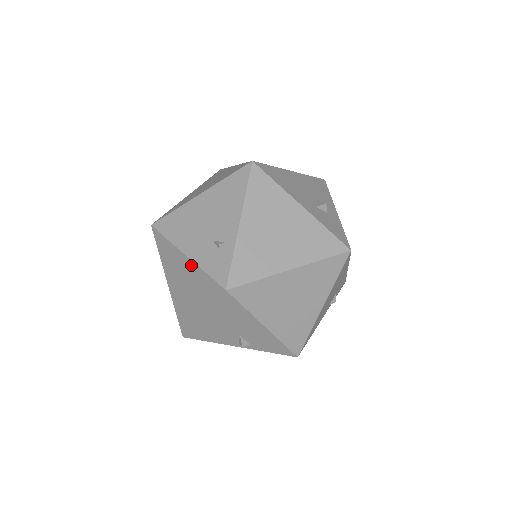
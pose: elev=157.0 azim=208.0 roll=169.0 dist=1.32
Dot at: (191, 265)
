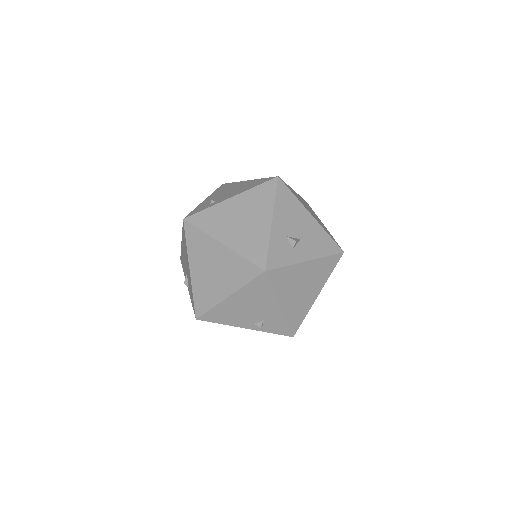
Dot at: occluded
